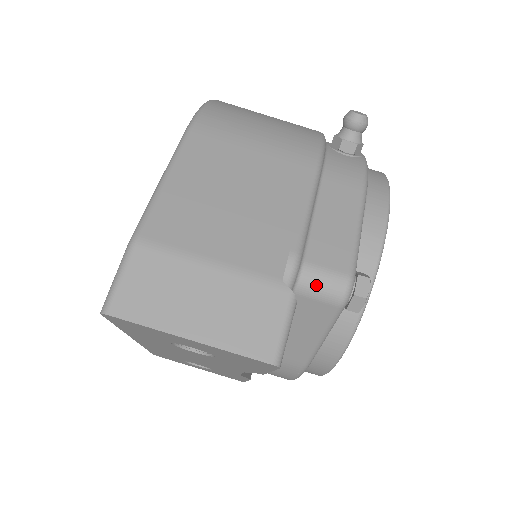
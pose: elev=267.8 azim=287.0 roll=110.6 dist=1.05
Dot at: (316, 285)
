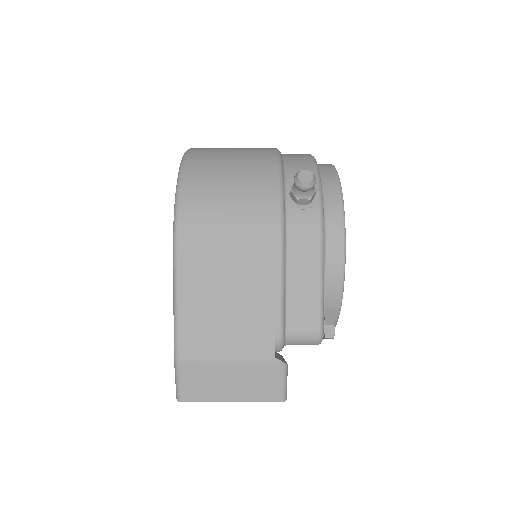
Dot at: (298, 342)
